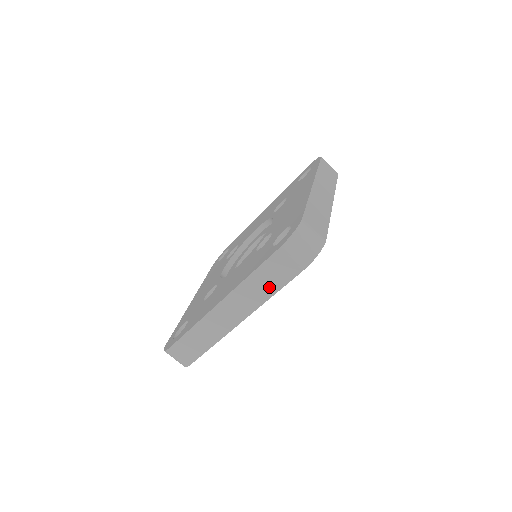
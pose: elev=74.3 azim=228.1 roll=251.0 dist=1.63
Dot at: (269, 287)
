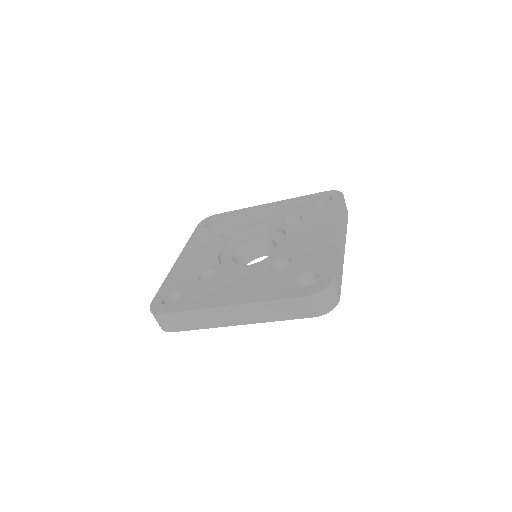
Dot at: (279, 315)
